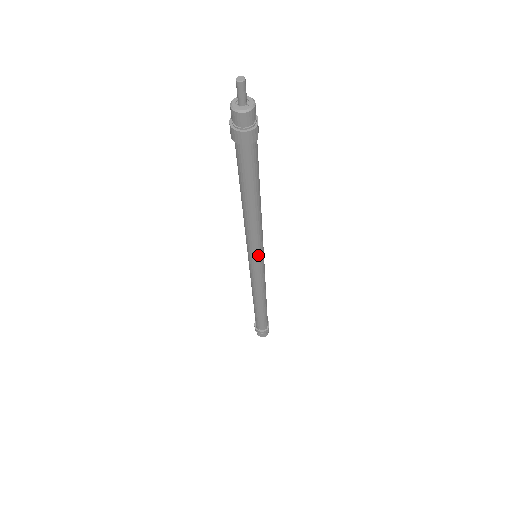
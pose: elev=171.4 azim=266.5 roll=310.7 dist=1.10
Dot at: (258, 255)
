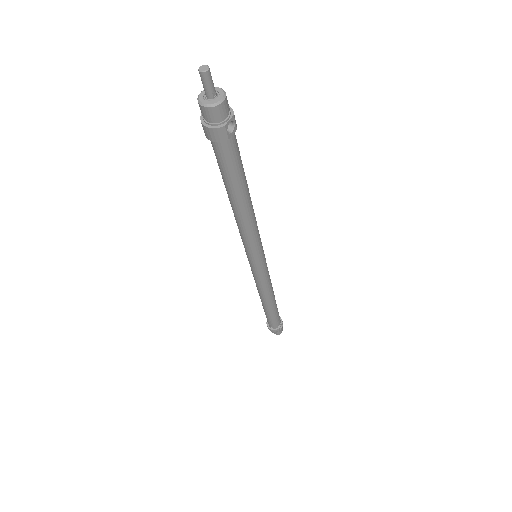
Dot at: (253, 256)
